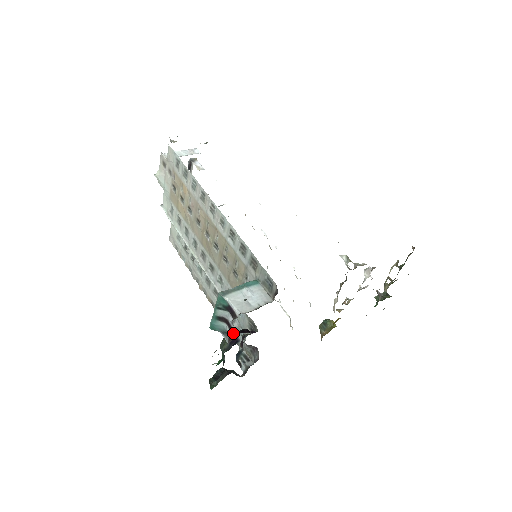
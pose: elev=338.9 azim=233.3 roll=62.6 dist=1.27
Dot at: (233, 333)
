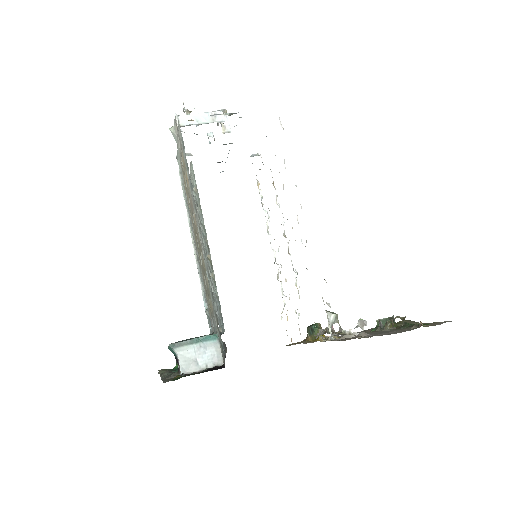
Dot at: occluded
